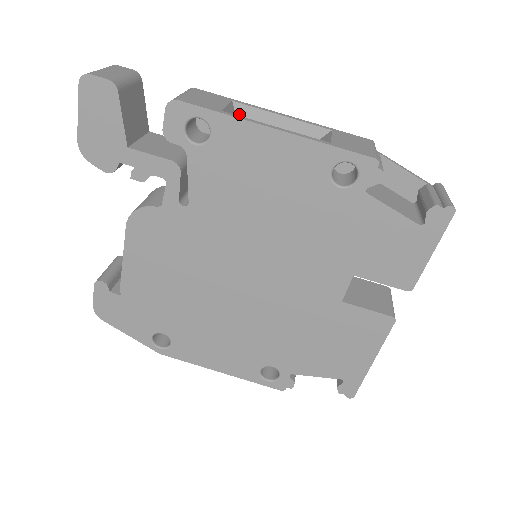
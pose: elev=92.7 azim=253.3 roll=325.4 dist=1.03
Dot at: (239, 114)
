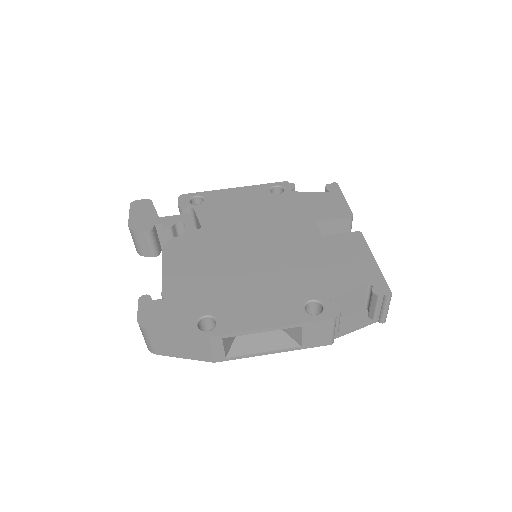
Dot at: occluded
